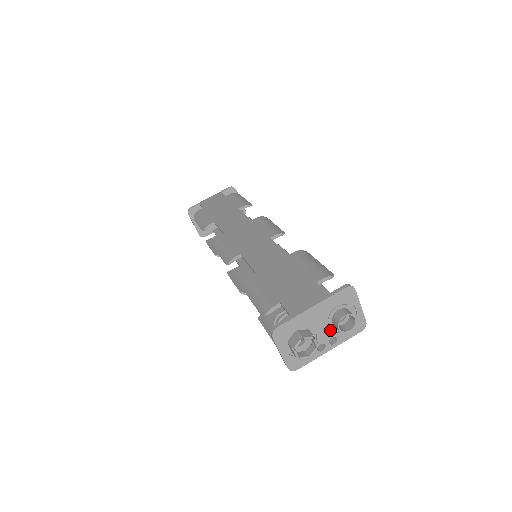
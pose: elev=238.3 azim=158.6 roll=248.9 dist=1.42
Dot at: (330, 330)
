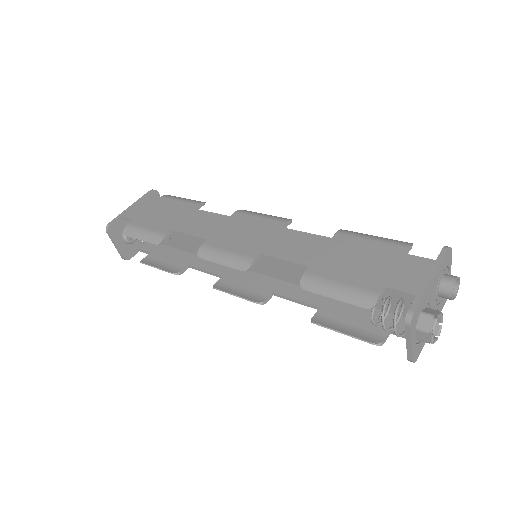
Dot at: (435, 303)
